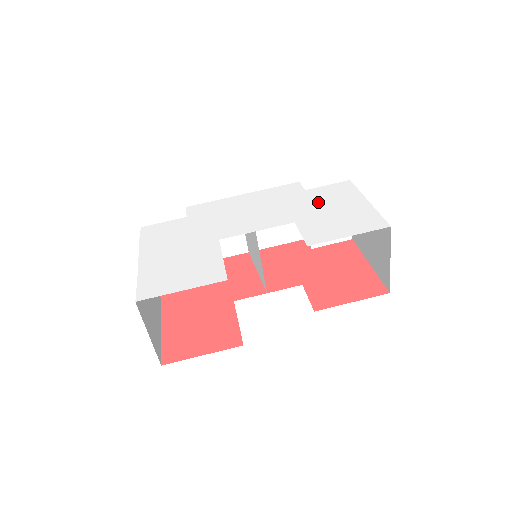
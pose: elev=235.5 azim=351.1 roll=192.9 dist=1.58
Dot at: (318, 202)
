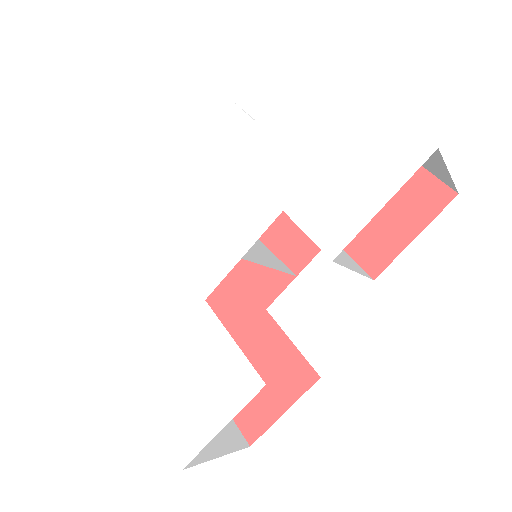
Dot at: (289, 142)
